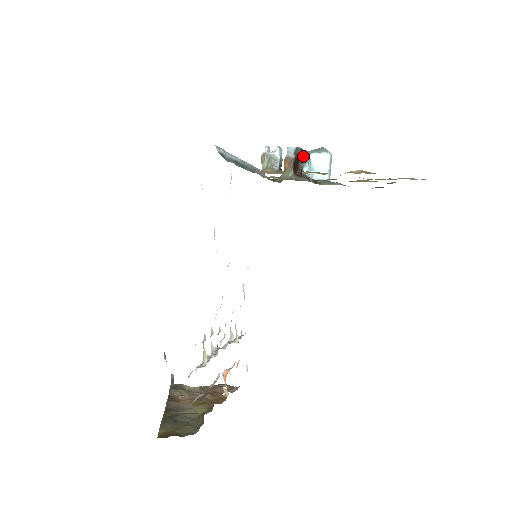
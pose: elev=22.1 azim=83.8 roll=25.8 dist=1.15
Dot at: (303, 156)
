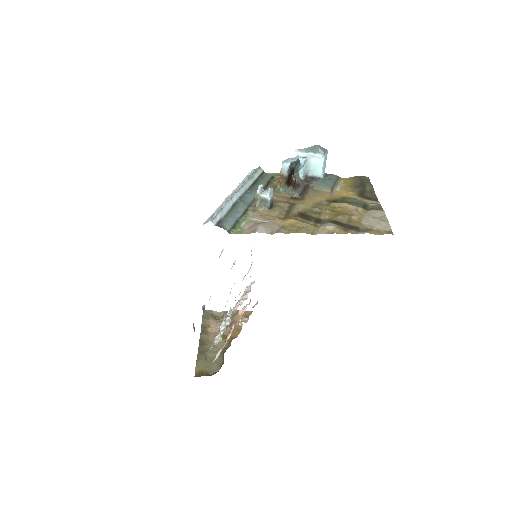
Dot at: (298, 164)
